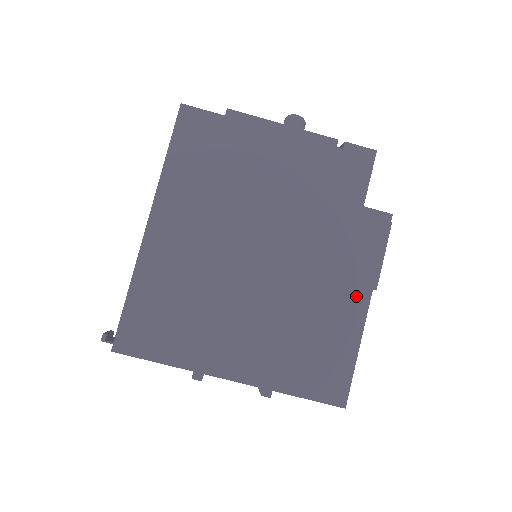
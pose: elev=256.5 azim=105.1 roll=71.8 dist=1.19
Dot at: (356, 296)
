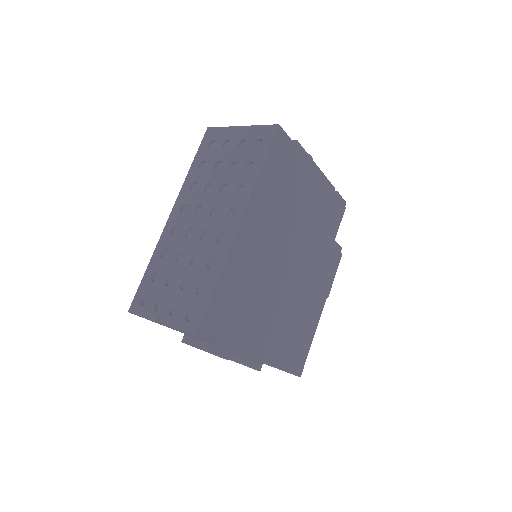
Dot at: (320, 301)
